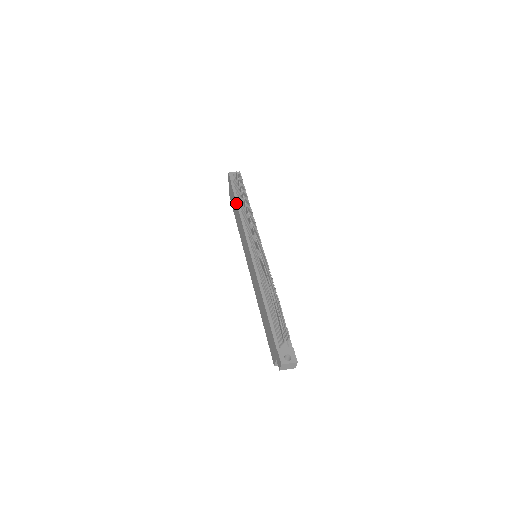
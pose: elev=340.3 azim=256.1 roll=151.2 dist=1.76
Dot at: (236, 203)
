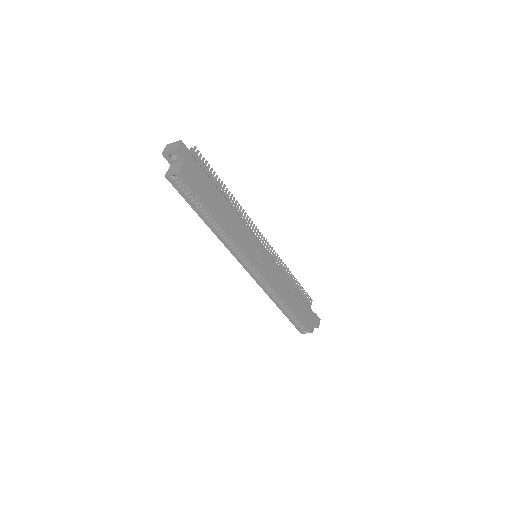
Dot at: occluded
